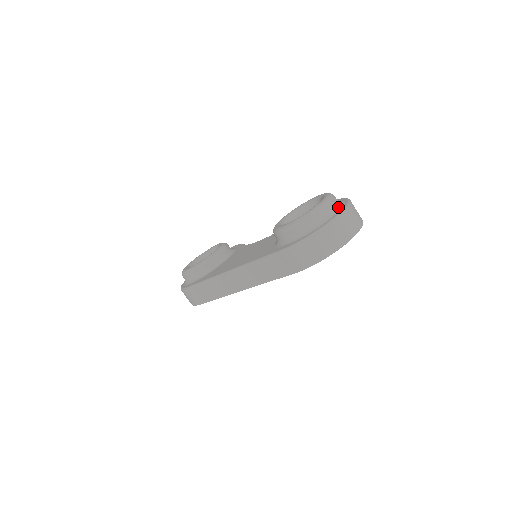
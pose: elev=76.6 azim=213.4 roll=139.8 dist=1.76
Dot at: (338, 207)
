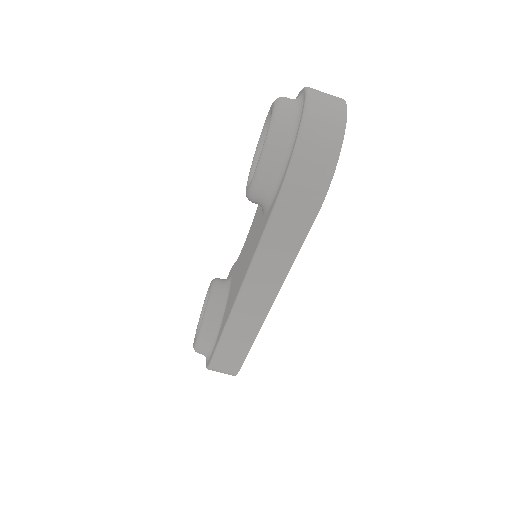
Dot at: (298, 100)
